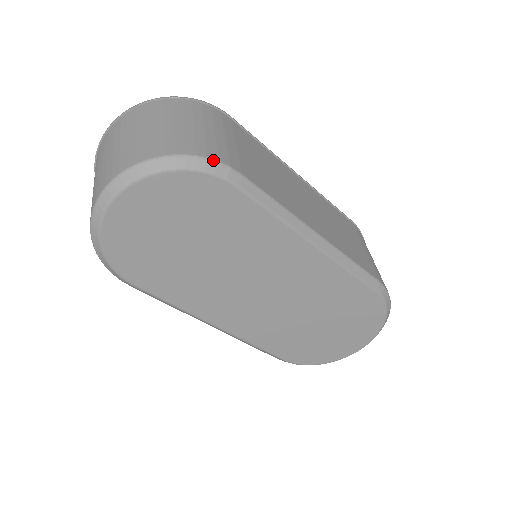
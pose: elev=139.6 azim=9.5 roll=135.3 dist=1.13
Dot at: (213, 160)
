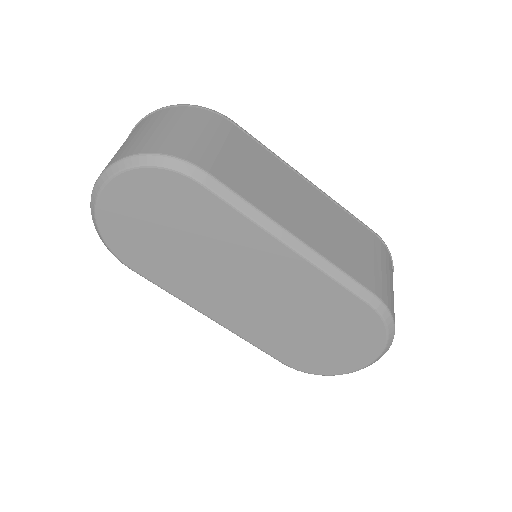
Dot at: (180, 159)
